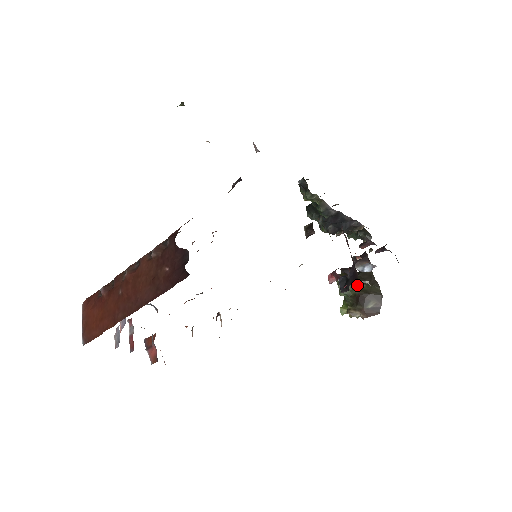
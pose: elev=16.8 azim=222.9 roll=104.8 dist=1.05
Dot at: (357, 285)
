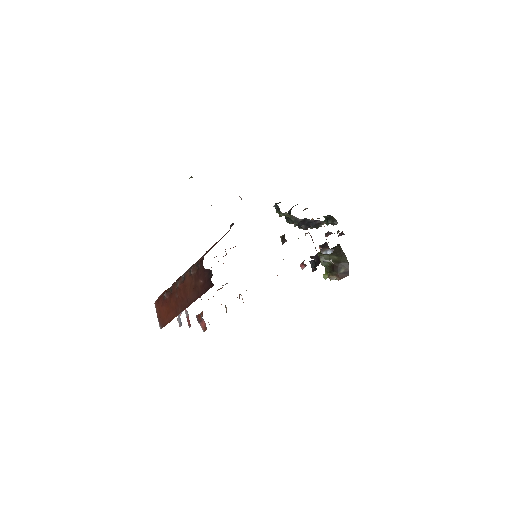
Dot at: (332, 258)
